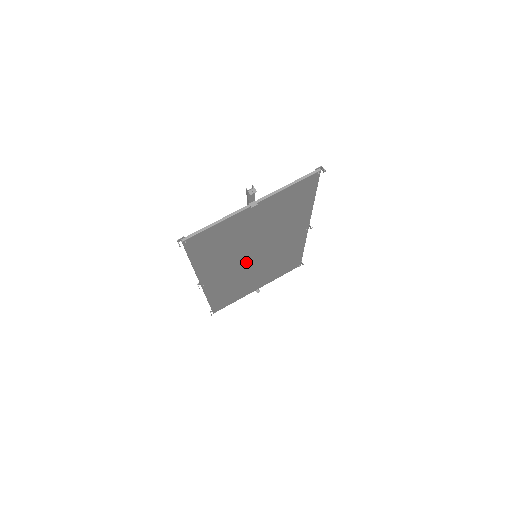
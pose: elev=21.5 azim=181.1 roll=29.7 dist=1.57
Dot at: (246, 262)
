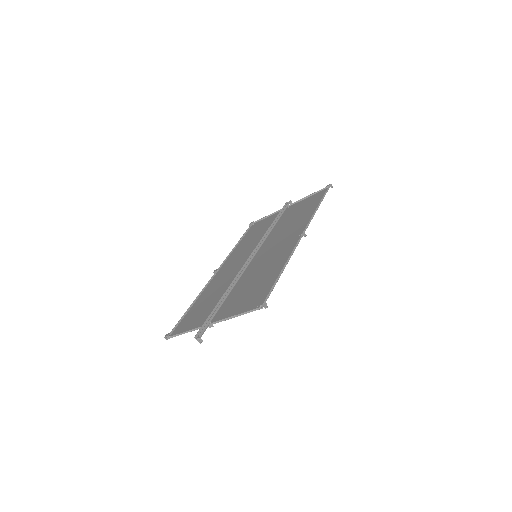
Dot at: occluded
